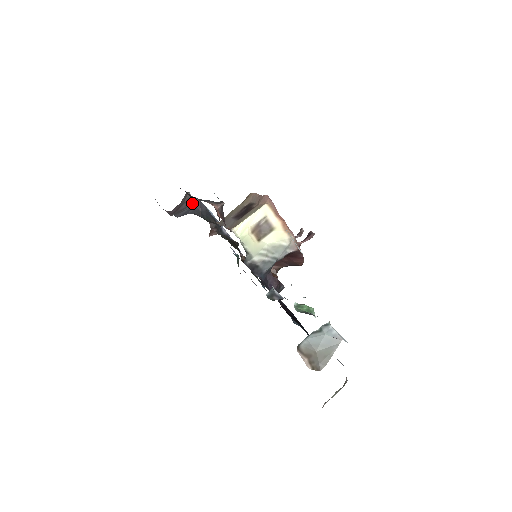
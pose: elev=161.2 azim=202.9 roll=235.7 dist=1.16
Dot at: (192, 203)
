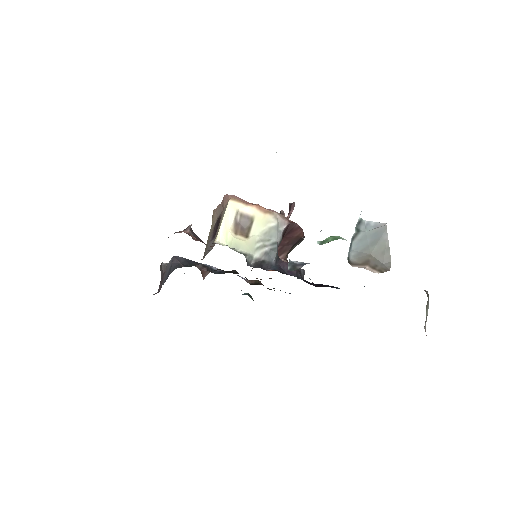
Dot at: (169, 265)
